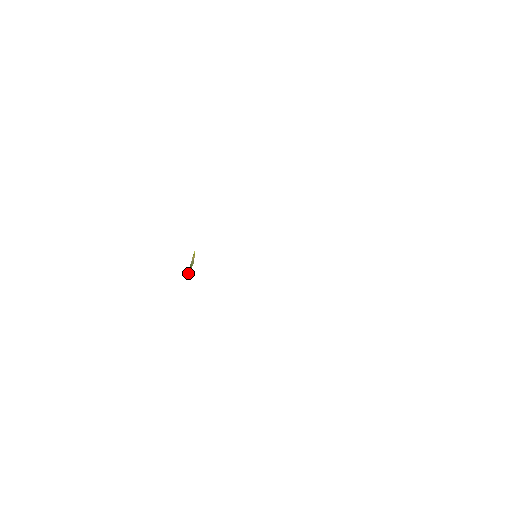
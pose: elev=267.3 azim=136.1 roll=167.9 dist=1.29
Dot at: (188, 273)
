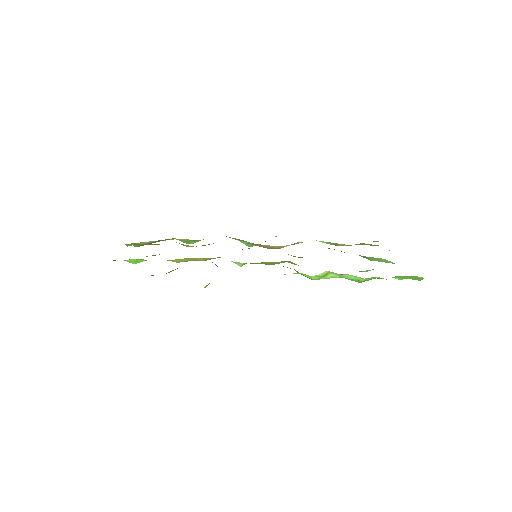
Dot at: occluded
